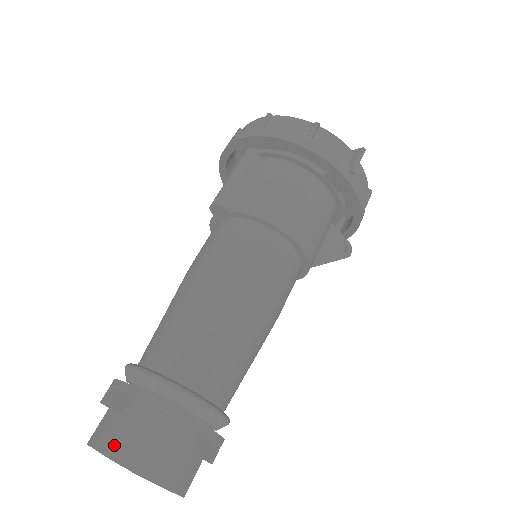
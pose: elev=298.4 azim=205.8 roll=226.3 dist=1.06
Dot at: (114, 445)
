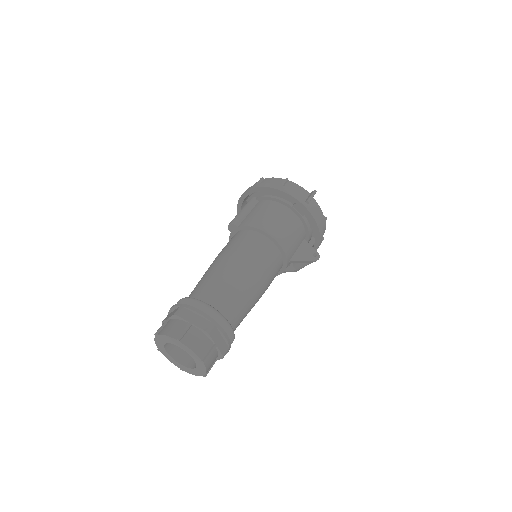
Dot at: (168, 330)
